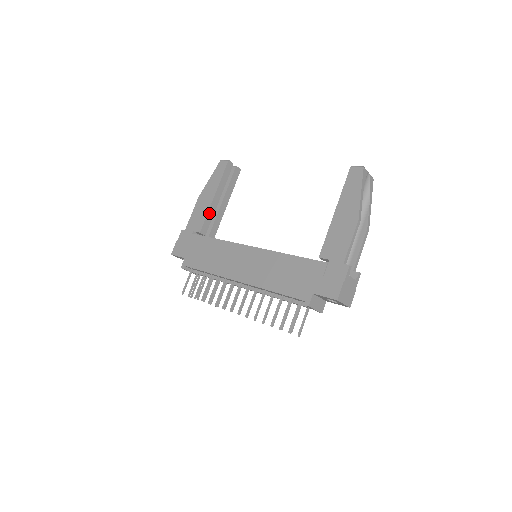
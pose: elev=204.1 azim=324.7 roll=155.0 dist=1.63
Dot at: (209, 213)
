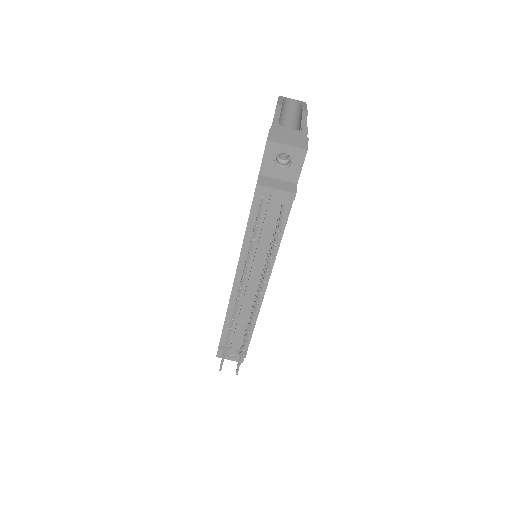
Dot at: occluded
